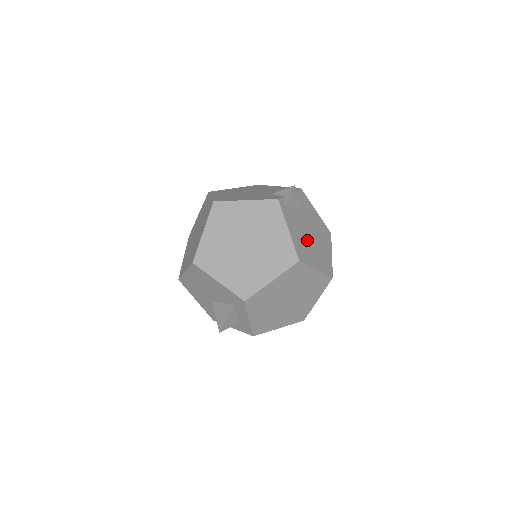
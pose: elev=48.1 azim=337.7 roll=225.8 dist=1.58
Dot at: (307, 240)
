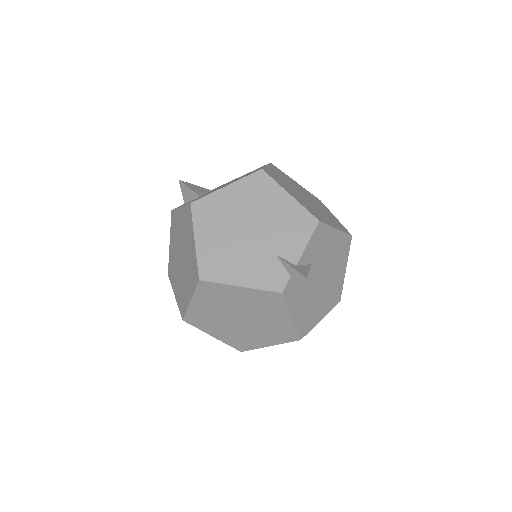
Dot at: (315, 297)
